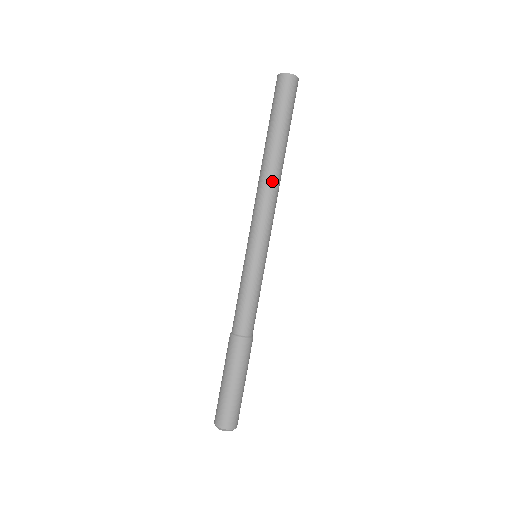
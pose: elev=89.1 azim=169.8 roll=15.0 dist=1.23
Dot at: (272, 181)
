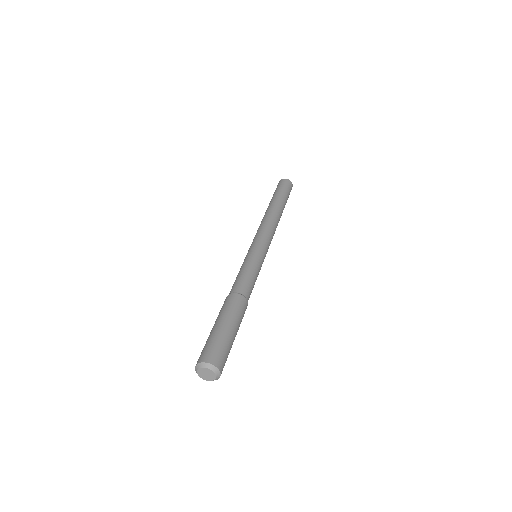
Dot at: (274, 217)
